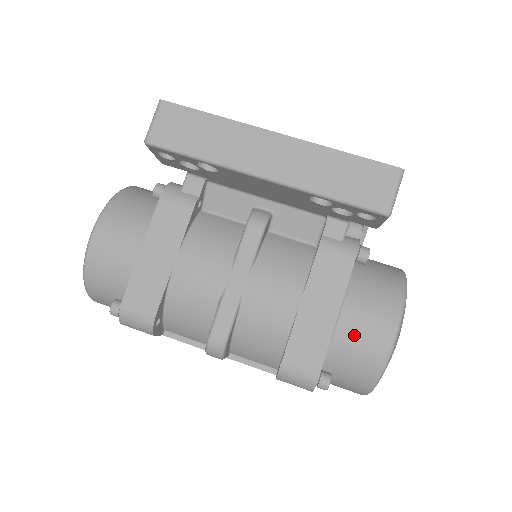
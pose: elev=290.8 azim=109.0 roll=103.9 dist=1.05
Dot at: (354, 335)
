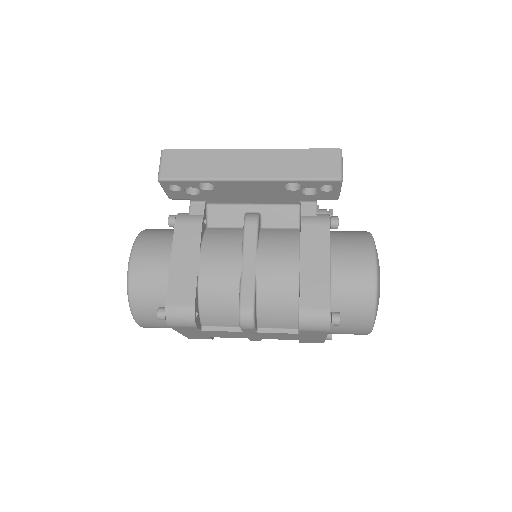
Dot at: (346, 278)
